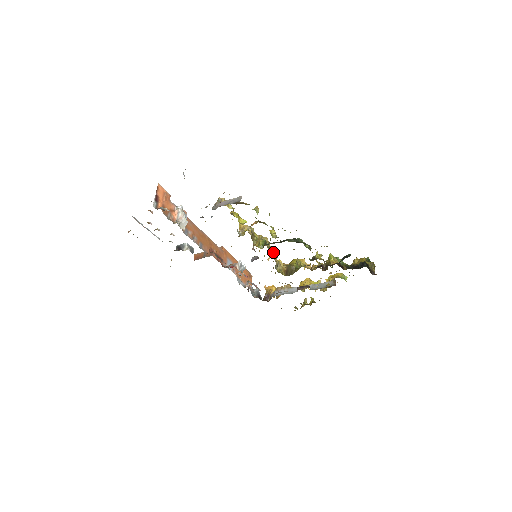
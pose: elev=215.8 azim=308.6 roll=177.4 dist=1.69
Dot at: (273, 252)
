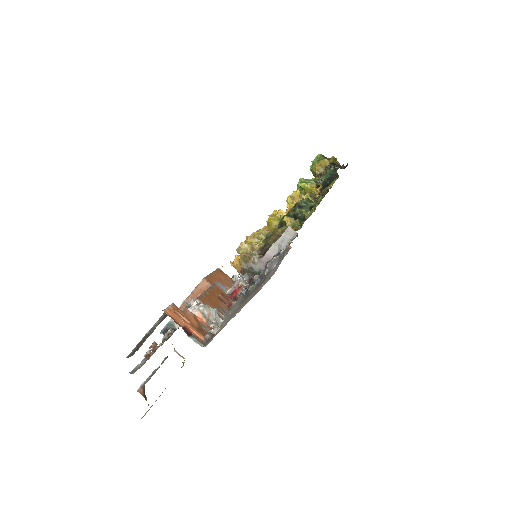
Dot at: occluded
